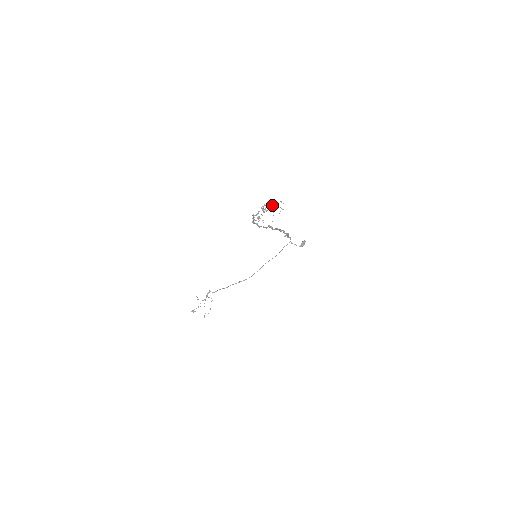
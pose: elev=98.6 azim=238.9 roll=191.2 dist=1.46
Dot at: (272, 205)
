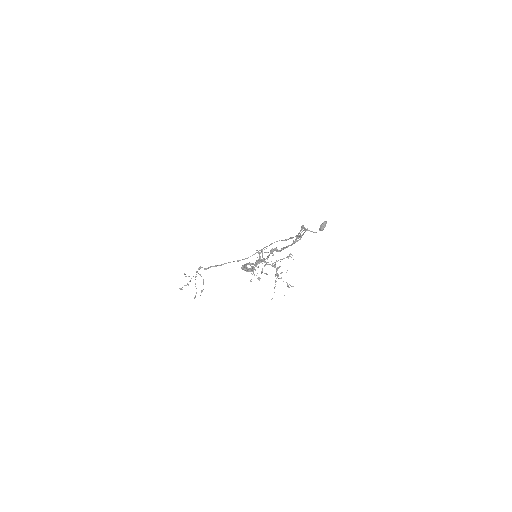
Dot at: (273, 266)
